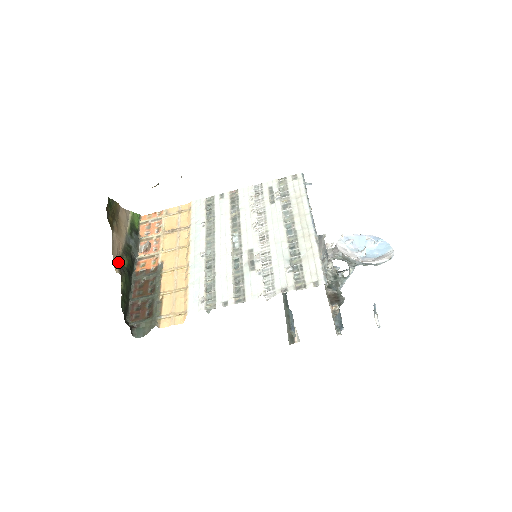
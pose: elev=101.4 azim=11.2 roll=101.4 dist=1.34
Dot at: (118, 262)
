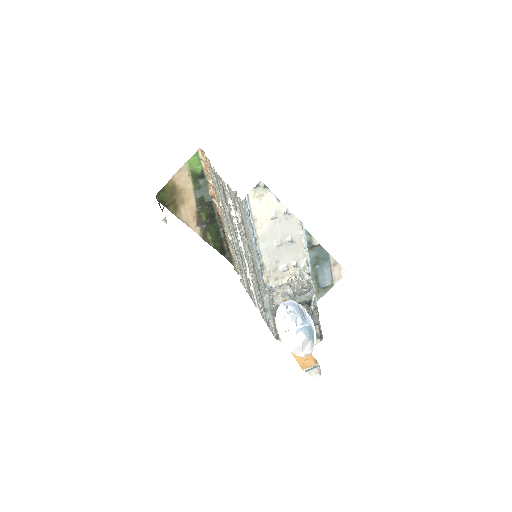
Dot at: (198, 223)
